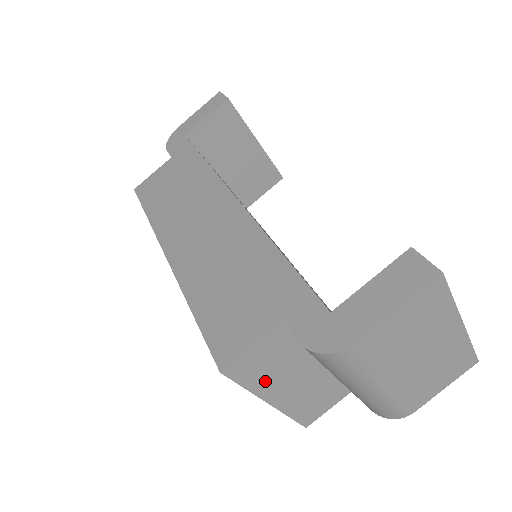
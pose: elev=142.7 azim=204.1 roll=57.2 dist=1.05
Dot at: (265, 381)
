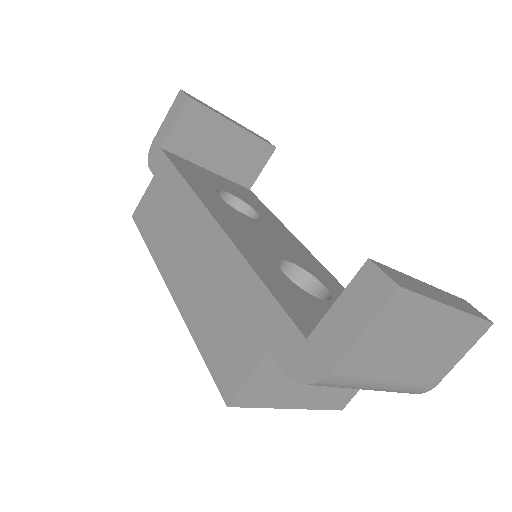
Dot at: (277, 396)
